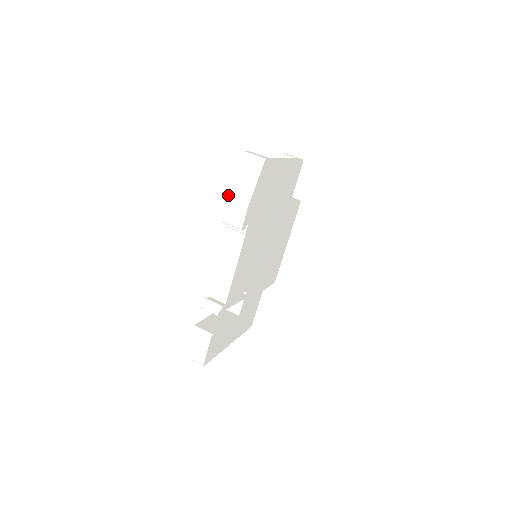
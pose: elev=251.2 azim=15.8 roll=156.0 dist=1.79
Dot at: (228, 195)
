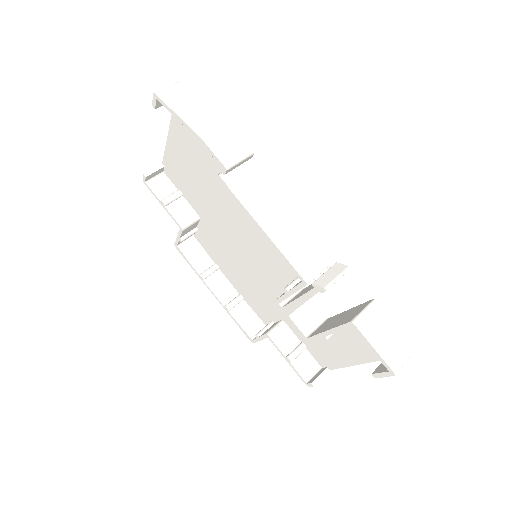
Dot at: (198, 135)
